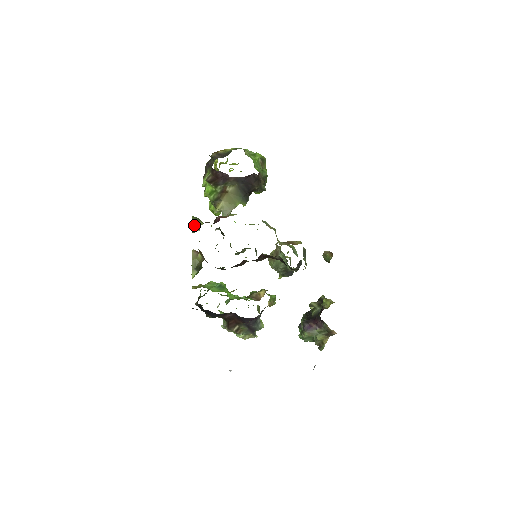
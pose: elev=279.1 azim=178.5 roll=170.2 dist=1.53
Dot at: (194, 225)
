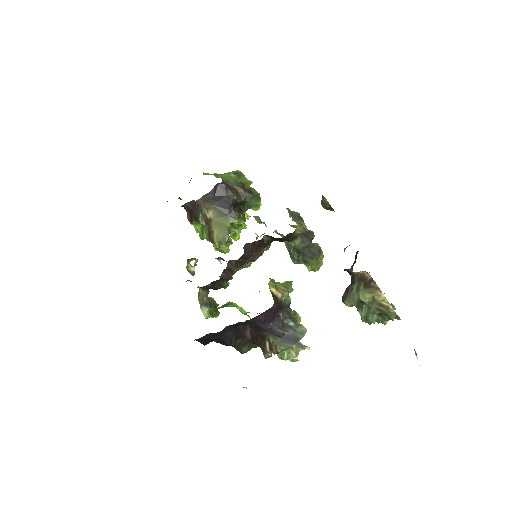
Dot at: (187, 265)
